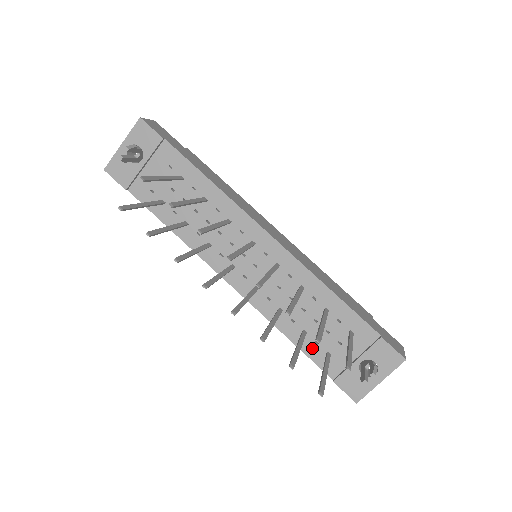
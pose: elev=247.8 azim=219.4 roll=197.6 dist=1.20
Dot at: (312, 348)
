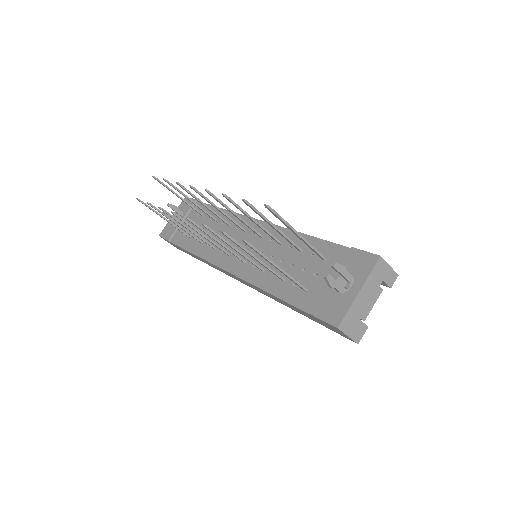
Dot at: (290, 292)
